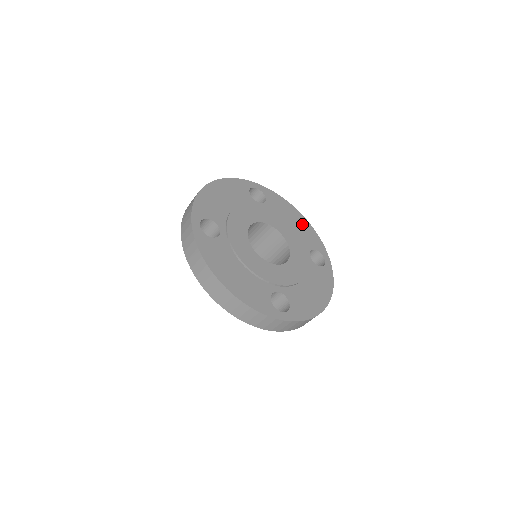
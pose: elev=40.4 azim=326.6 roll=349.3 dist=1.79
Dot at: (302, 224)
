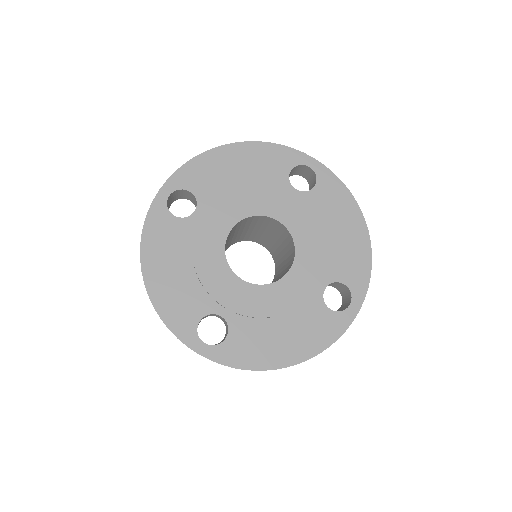
Dot at: (247, 158)
